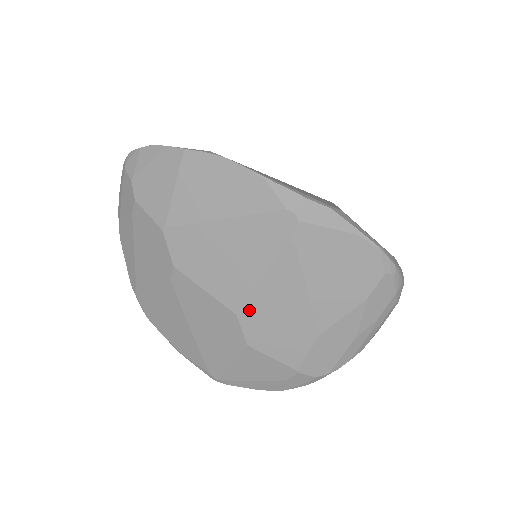
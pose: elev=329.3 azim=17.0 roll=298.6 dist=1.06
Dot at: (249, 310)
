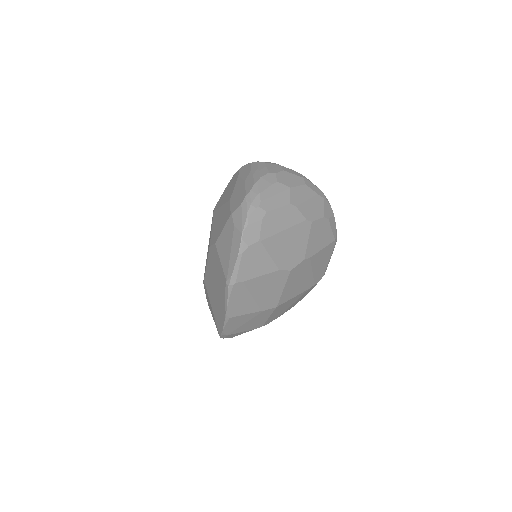
Dot at: (212, 238)
